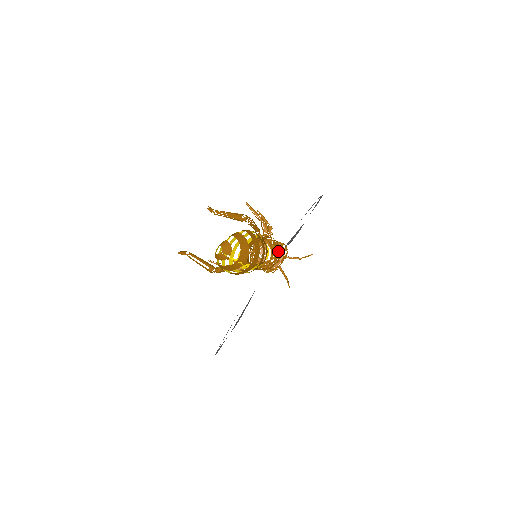
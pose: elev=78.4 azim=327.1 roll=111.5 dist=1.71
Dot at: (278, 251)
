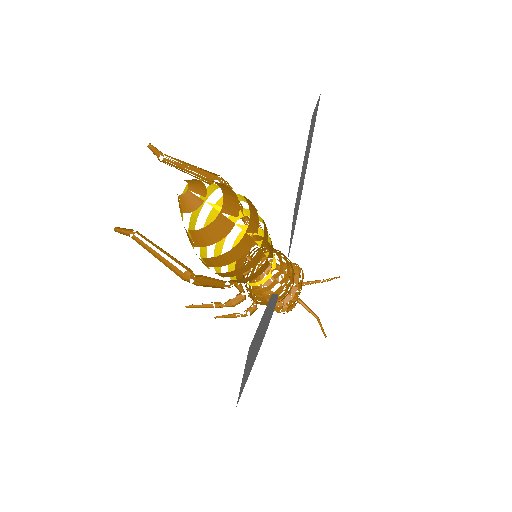
Dot at: occluded
